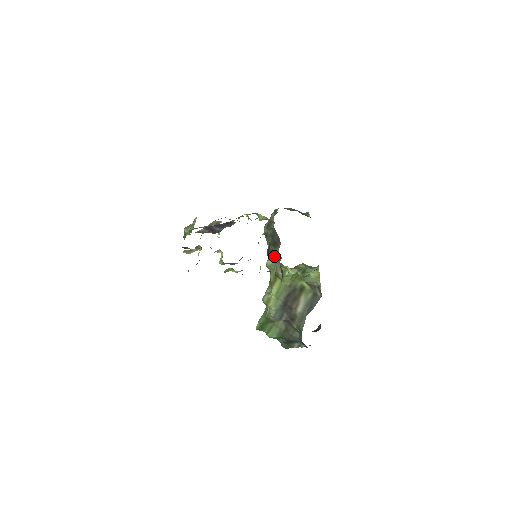
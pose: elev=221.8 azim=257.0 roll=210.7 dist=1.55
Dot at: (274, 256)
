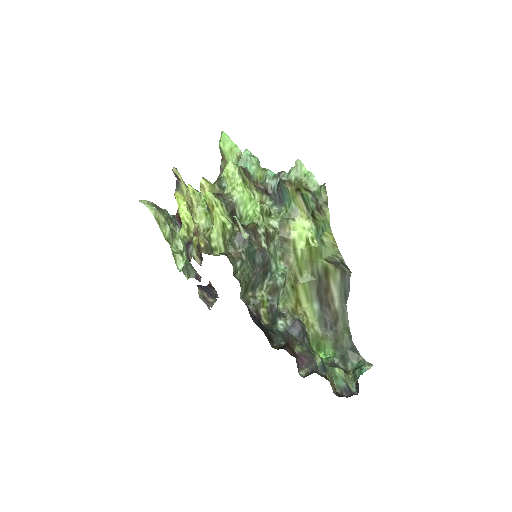
Dot at: (278, 295)
